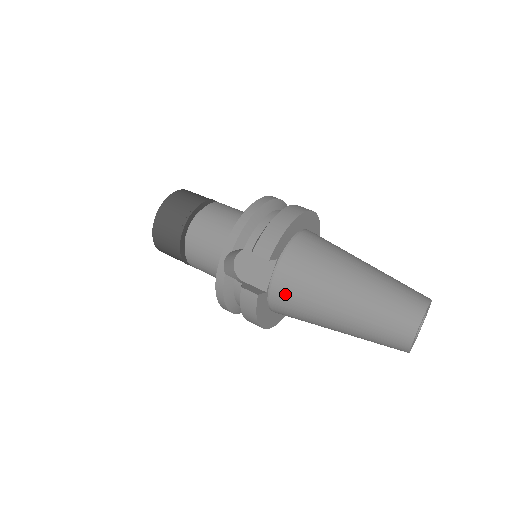
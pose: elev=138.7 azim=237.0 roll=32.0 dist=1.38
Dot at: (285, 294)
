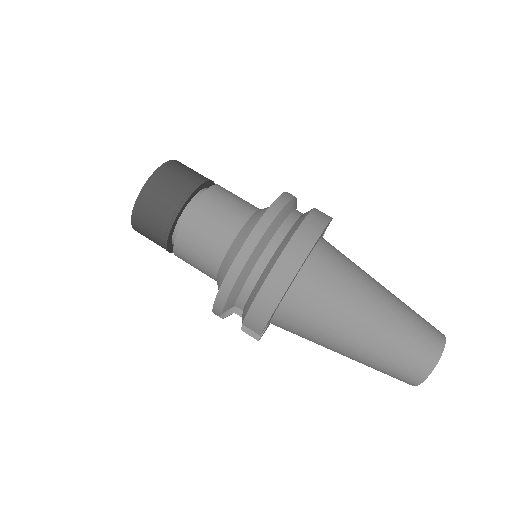
Dot at: occluded
